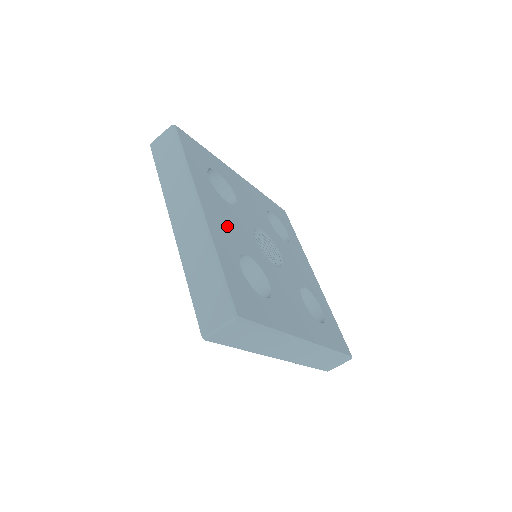
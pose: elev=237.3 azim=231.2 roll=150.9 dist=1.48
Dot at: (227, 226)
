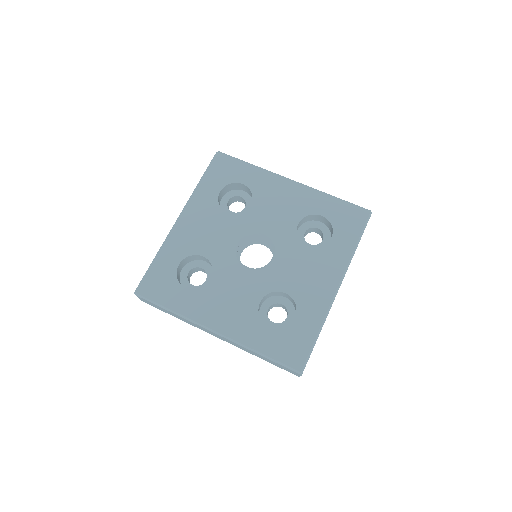
Dot at: (199, 232)
